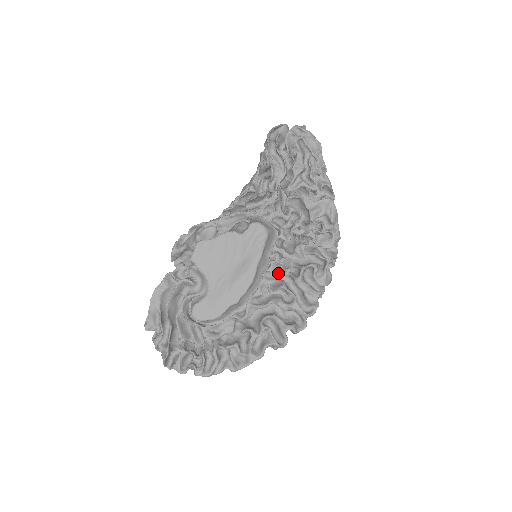
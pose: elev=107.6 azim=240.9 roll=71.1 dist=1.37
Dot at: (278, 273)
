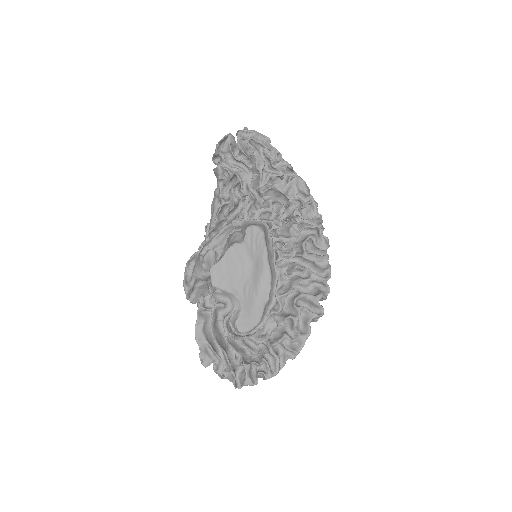
Dot at: (287, 258)
